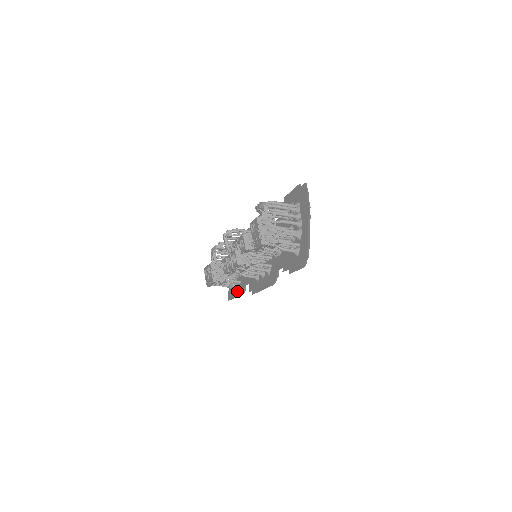
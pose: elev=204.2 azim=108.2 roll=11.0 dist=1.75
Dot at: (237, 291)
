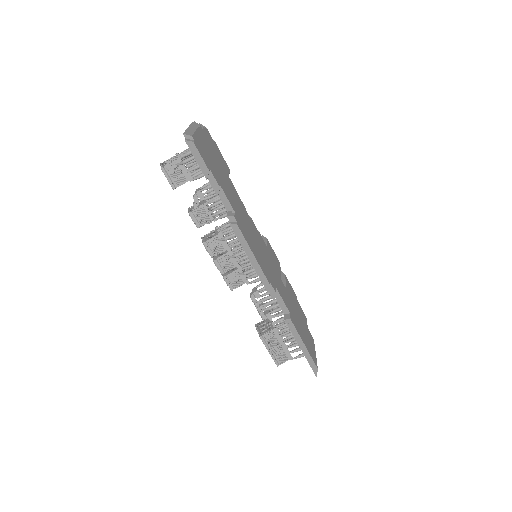
Dot at: occluded
